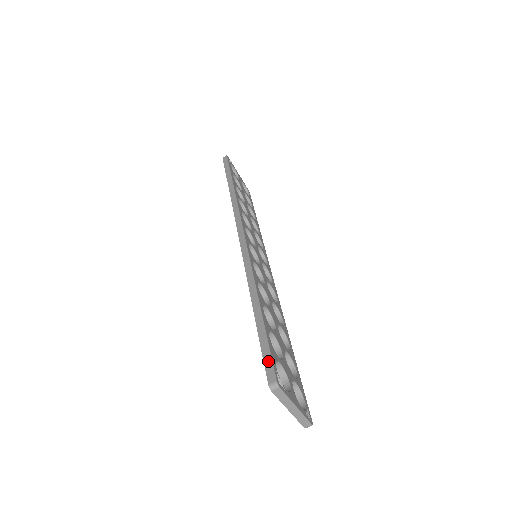
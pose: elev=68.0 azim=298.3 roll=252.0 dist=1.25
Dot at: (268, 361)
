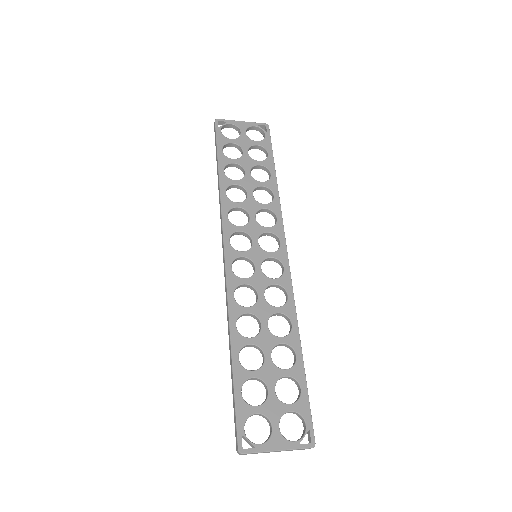
Dot at: (235, 426)
